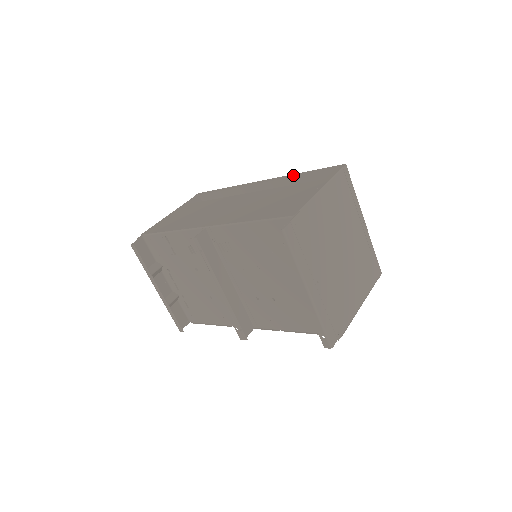
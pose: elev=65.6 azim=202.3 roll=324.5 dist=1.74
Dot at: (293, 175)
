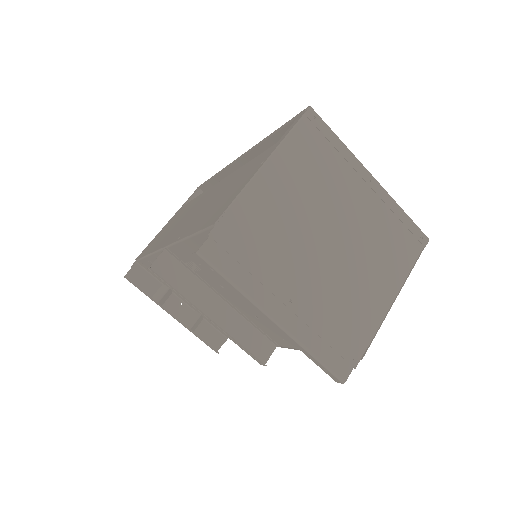
Dot at: (262, 141)
